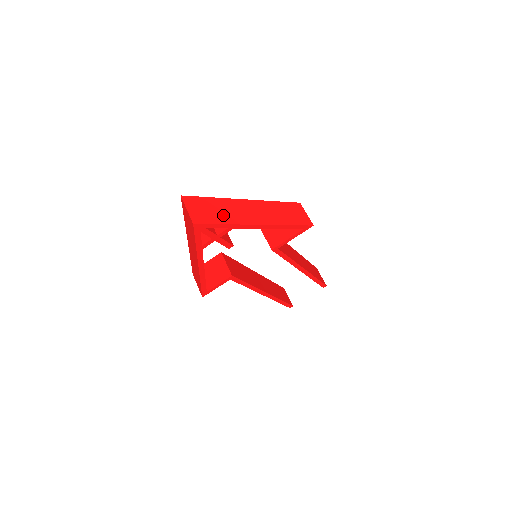
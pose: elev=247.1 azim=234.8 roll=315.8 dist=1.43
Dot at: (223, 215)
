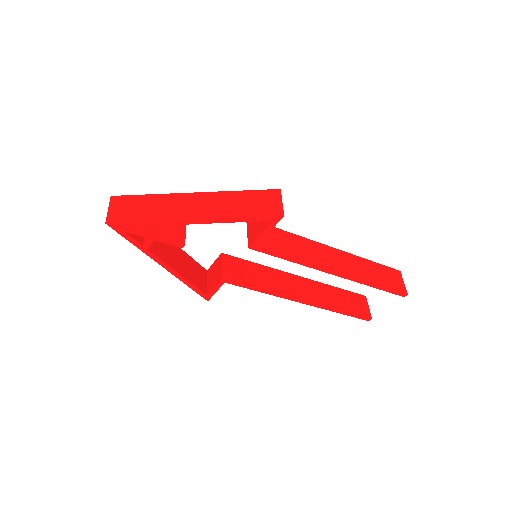
Dot at: (150, 212)
